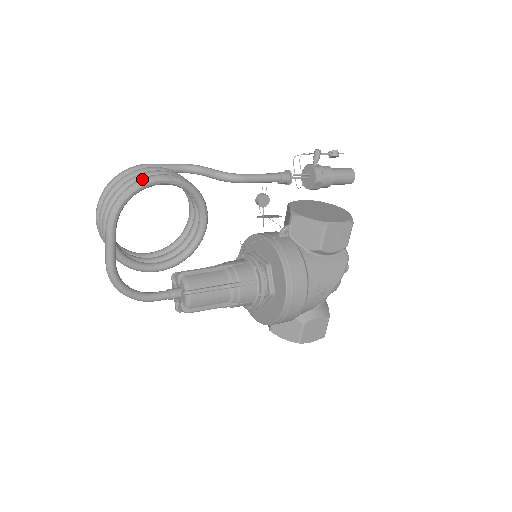
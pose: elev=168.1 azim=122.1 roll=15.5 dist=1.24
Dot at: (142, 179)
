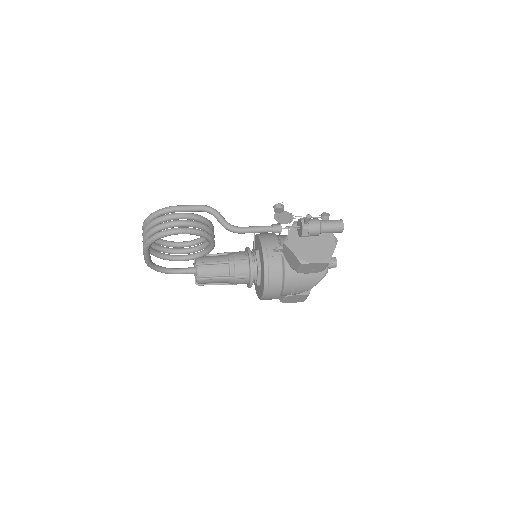
Dot at: (164, 232)
